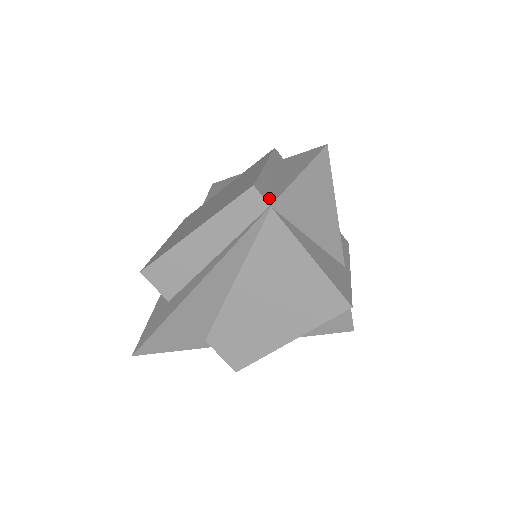
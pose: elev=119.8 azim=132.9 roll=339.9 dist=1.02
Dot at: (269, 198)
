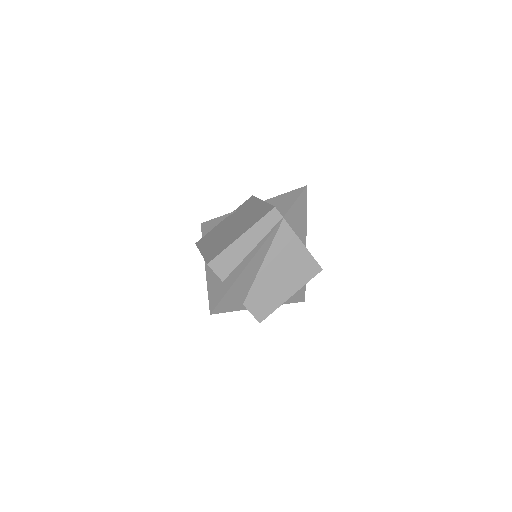
Dot at: occluded
